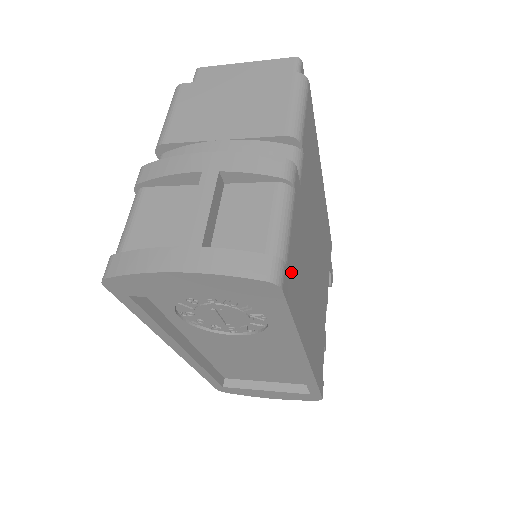
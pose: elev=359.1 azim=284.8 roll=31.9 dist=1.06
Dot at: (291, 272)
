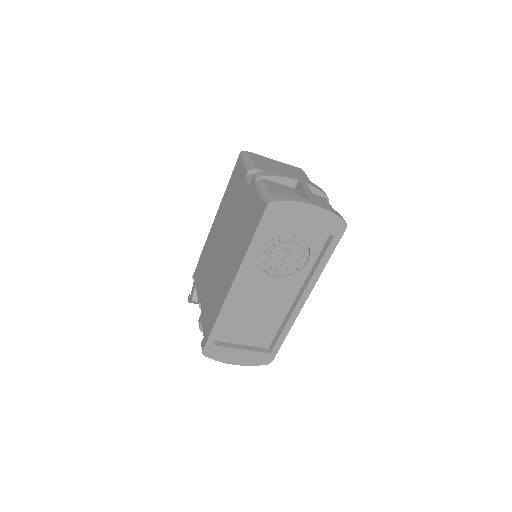
Dot at: occluded
